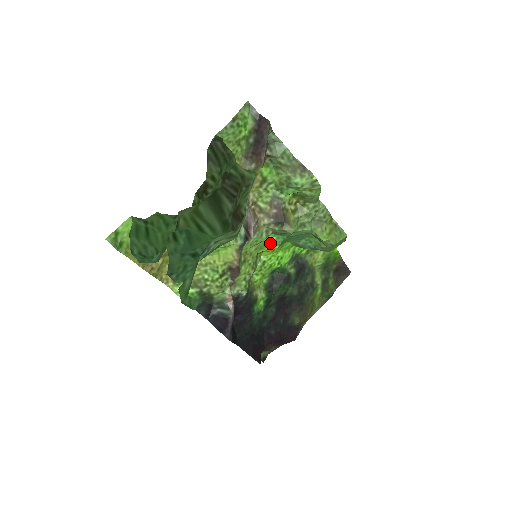
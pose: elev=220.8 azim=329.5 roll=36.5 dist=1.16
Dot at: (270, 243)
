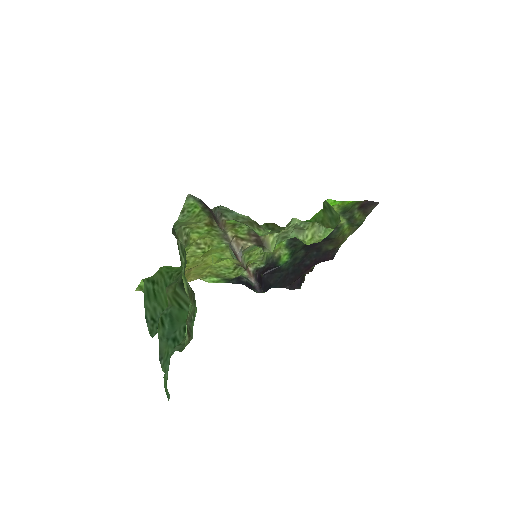
Dot at: occluded
